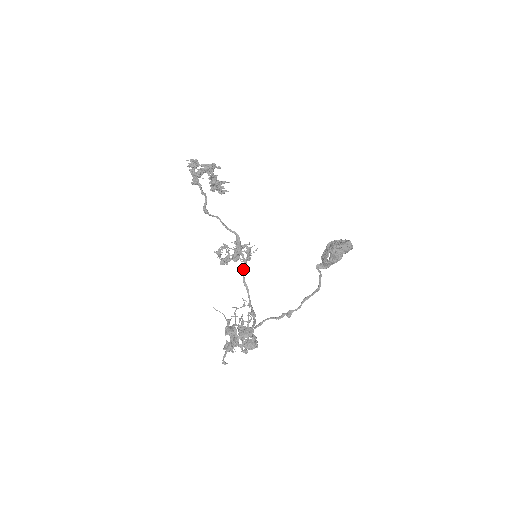
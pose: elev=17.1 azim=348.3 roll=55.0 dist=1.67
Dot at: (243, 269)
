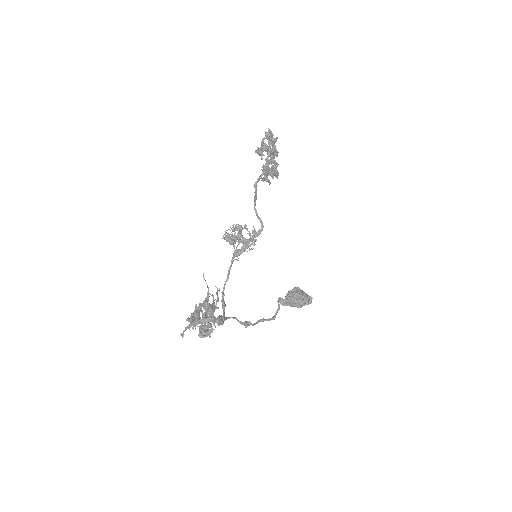
Dot at: (235, 256)
